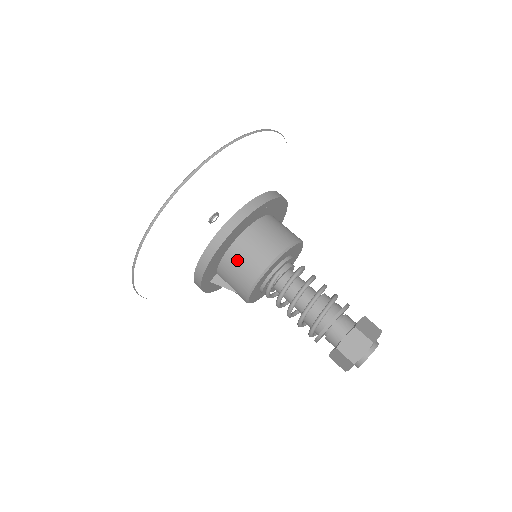
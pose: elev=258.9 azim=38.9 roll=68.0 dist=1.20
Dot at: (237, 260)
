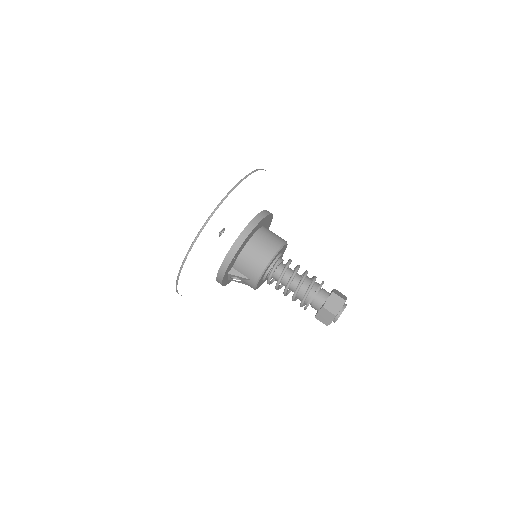
Dot at: (252, 253)
